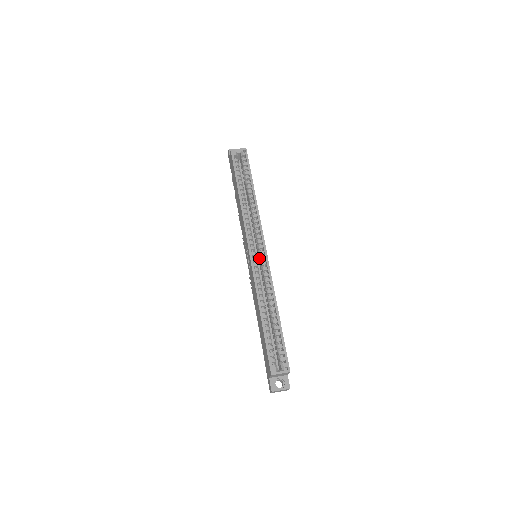
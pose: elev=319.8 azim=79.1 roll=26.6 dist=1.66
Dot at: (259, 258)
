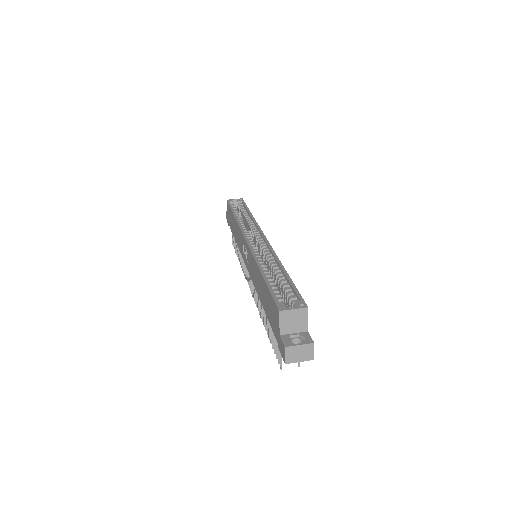
Dot at: (258, 248)
